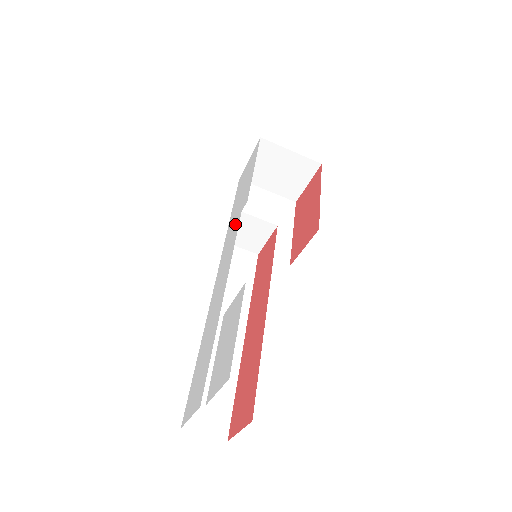
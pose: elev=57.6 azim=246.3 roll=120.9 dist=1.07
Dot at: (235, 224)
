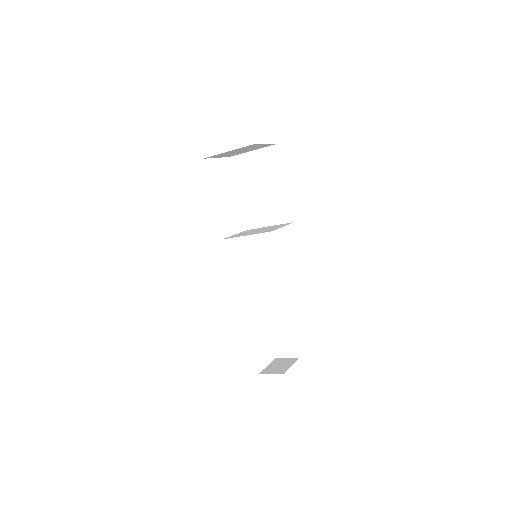
Dot at: occluded
